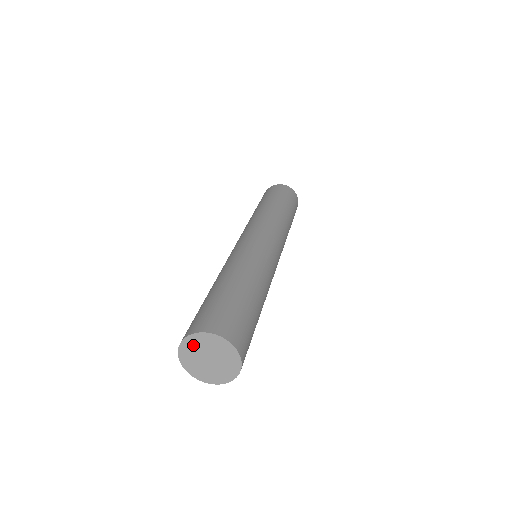
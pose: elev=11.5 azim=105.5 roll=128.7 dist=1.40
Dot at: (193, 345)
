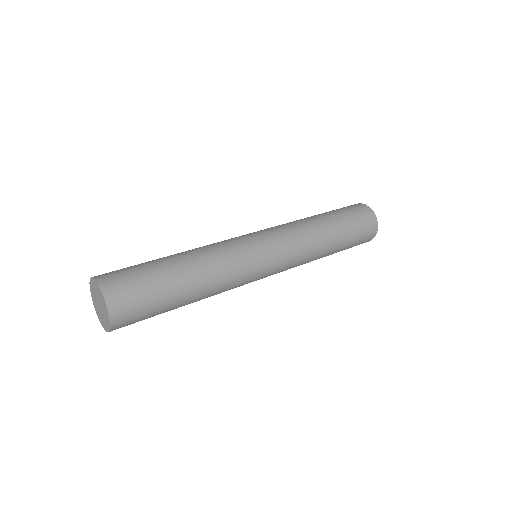
Dot at: (94, 286)
